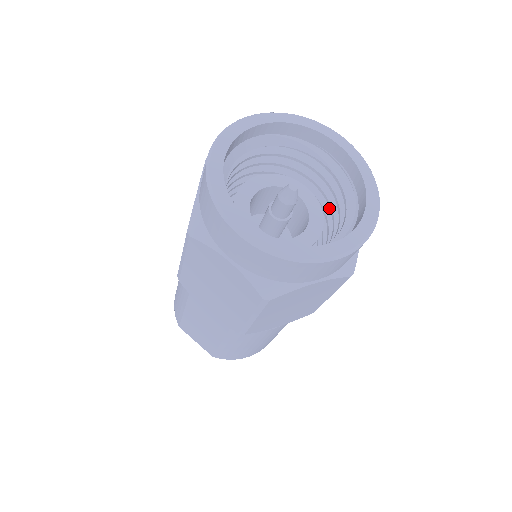
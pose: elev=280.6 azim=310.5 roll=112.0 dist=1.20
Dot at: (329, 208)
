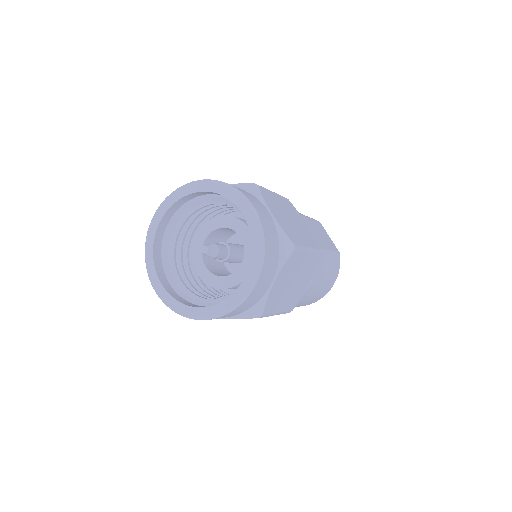
Dot at: occluded
